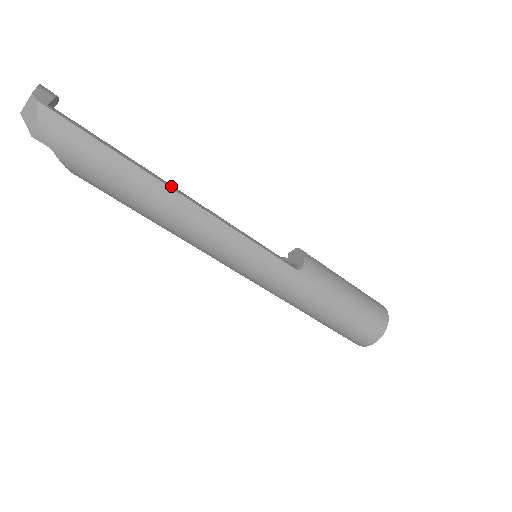
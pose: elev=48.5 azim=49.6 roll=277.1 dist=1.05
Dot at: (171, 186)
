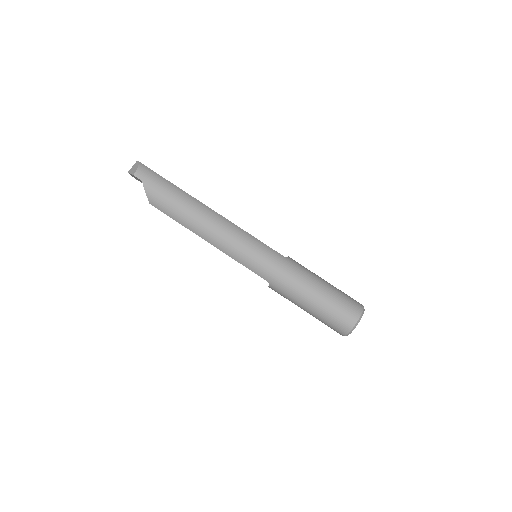
Dot at: (202, 204)
